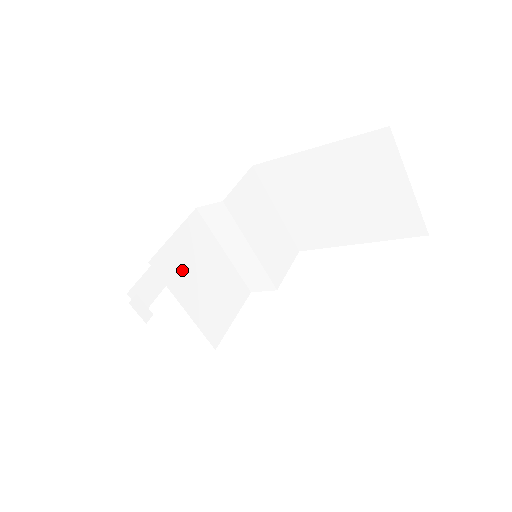
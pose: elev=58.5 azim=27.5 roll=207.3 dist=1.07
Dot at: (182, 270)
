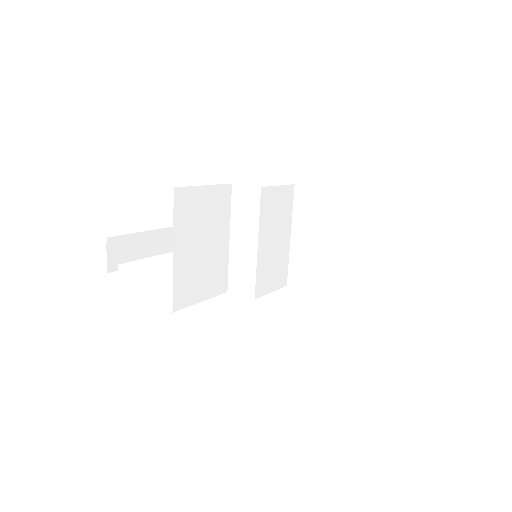
Dot at: (192, 220)
